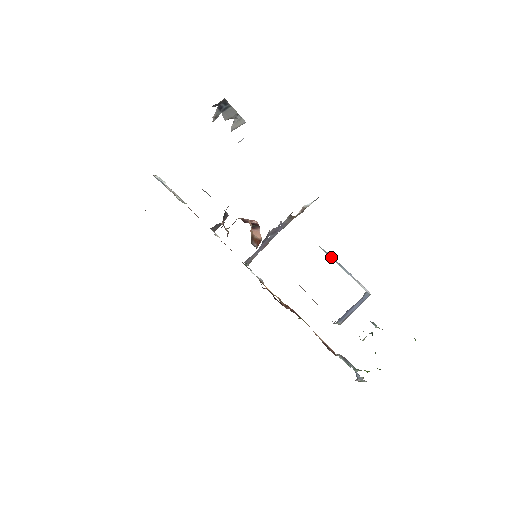
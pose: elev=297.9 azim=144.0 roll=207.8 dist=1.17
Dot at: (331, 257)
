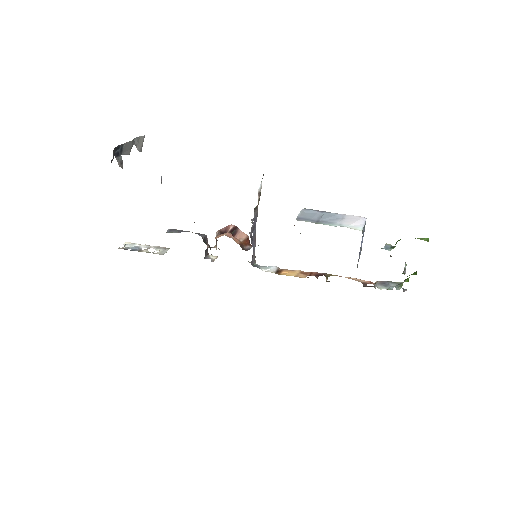
Dot at: (313, 217)
